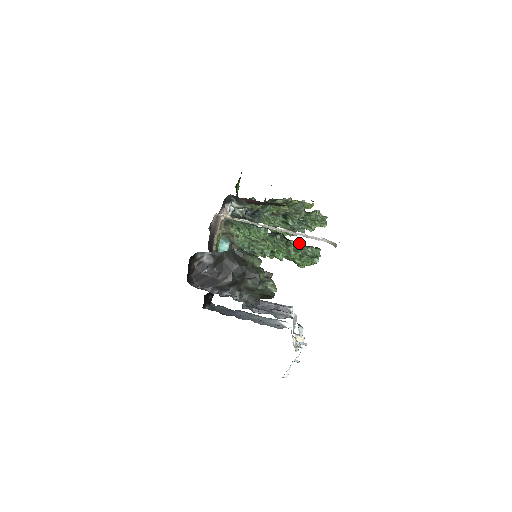
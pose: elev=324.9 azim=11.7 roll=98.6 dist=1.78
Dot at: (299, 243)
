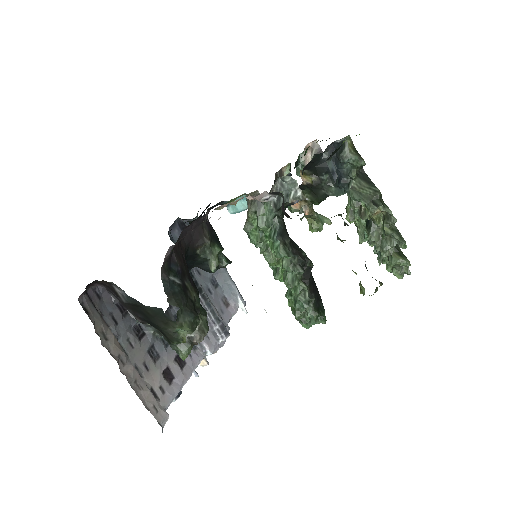
Dot at: (309, 299)
